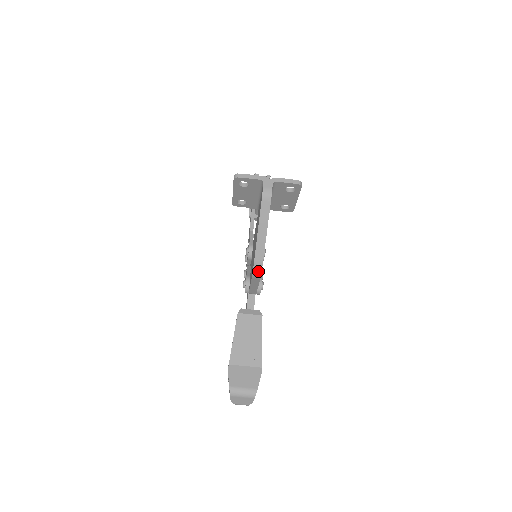
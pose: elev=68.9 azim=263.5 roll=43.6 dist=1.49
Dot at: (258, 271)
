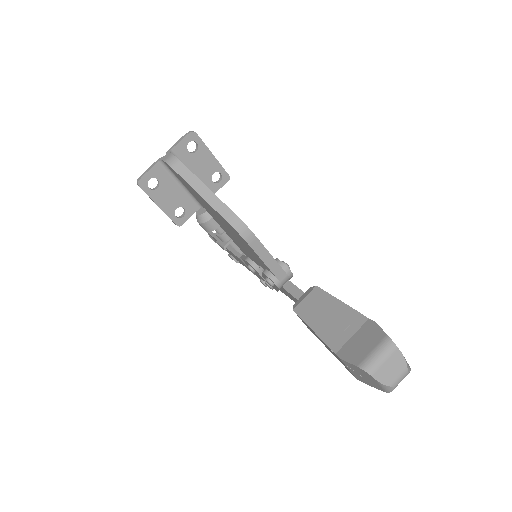
Dot at: (242, 228)
